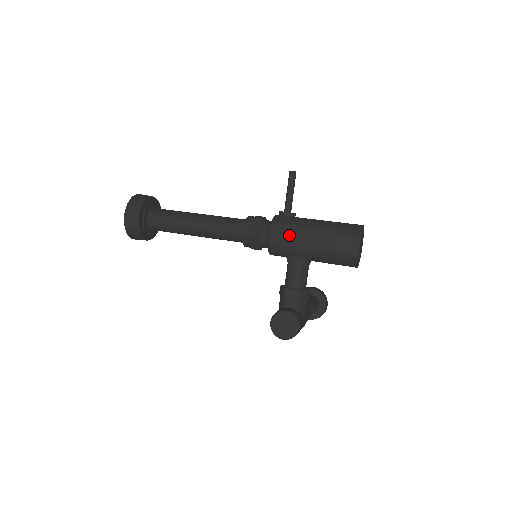
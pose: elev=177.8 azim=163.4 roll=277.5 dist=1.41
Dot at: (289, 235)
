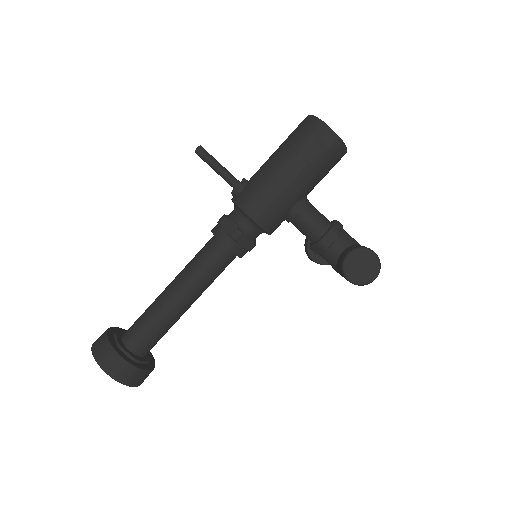
Dot at: (267, 196)
